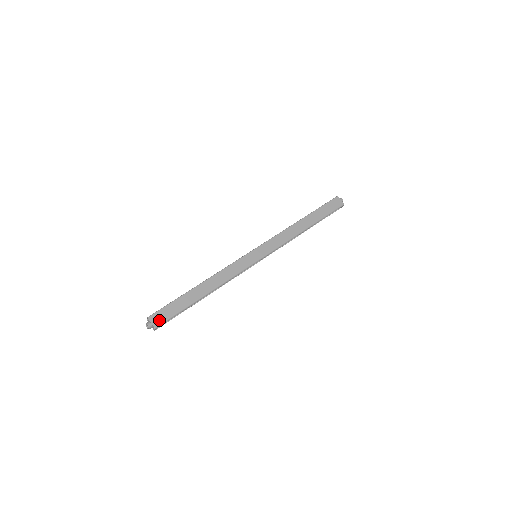
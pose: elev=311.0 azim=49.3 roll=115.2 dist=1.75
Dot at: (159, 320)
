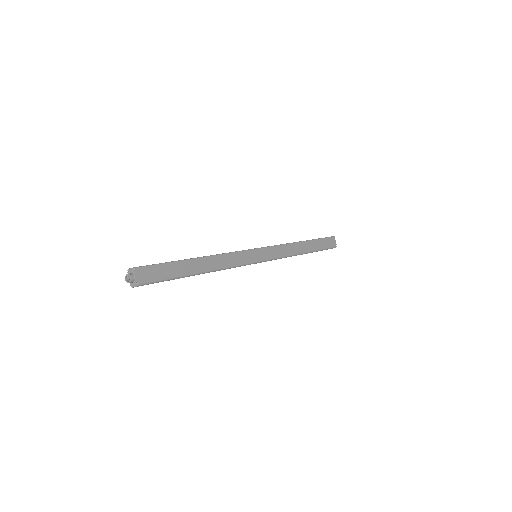
Dot at: (146, 277)
